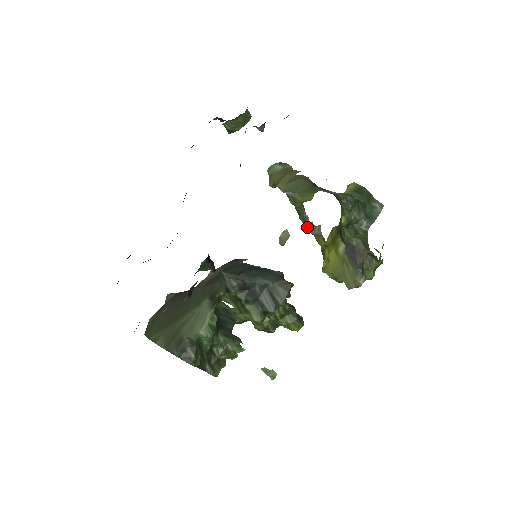
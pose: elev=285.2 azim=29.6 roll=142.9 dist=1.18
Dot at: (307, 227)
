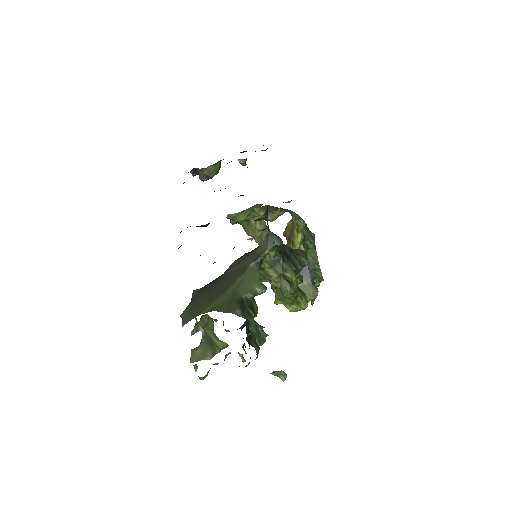
Dot at: occluded
